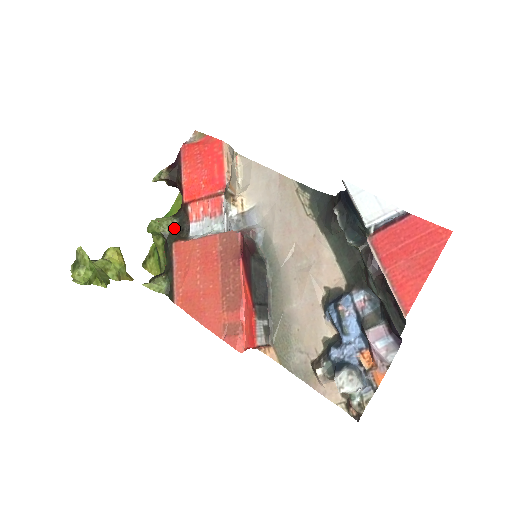
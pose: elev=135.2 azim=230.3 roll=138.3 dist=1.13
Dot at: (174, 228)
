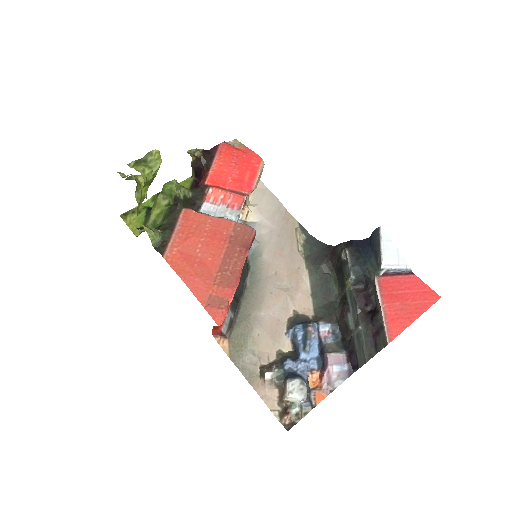
Dot at: (188, 198)
